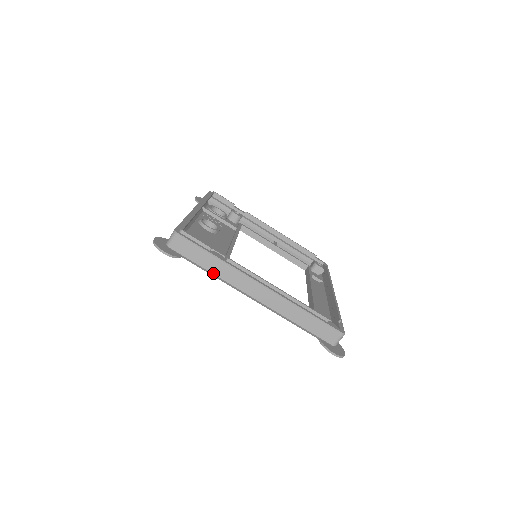
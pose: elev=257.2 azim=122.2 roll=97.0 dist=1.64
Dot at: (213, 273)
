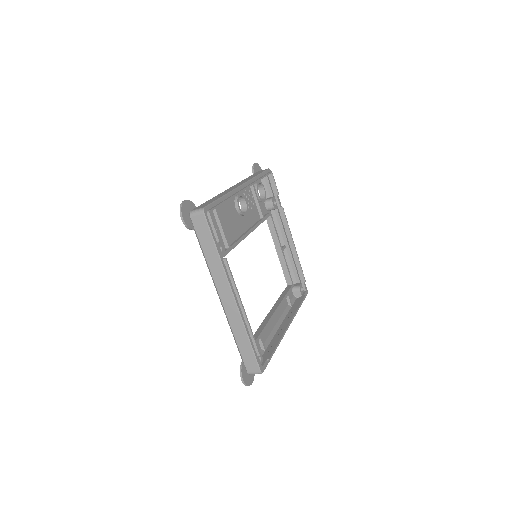
Dot at: (207, 260)
